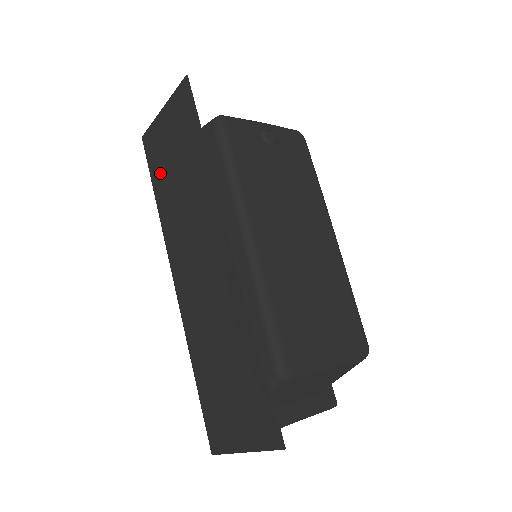
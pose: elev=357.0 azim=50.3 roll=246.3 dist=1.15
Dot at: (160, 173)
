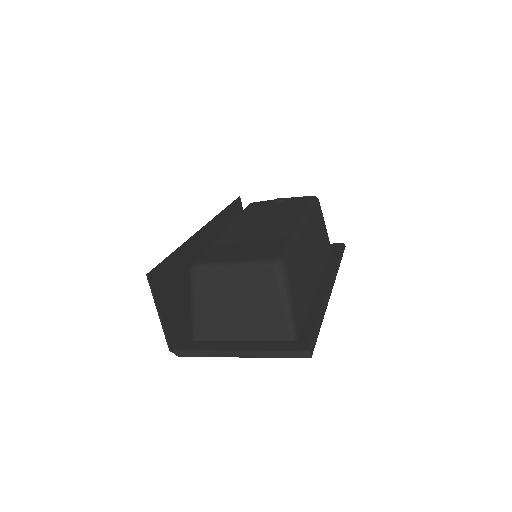
Dot at: occluded
